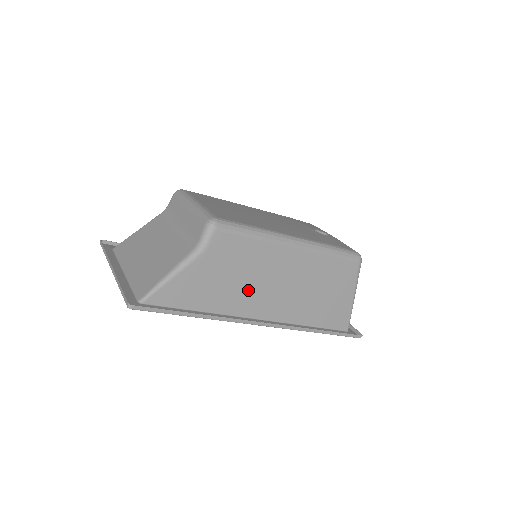
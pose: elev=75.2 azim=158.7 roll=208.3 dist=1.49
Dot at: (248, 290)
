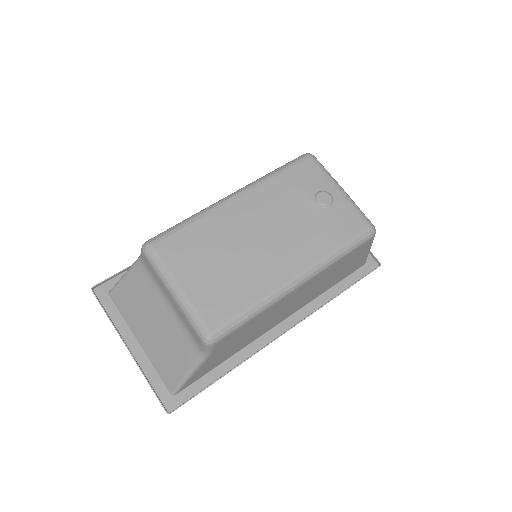
Dot at: (261, 328)
